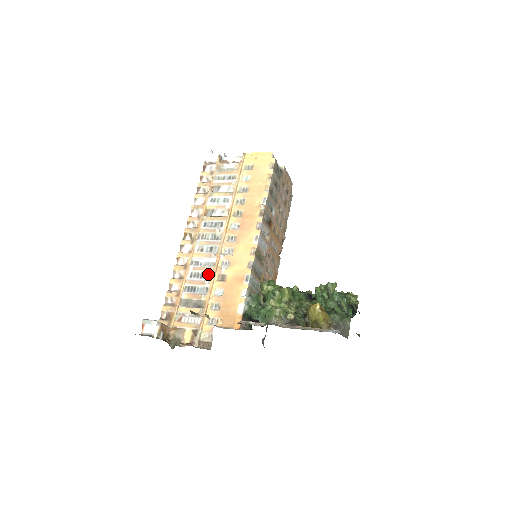
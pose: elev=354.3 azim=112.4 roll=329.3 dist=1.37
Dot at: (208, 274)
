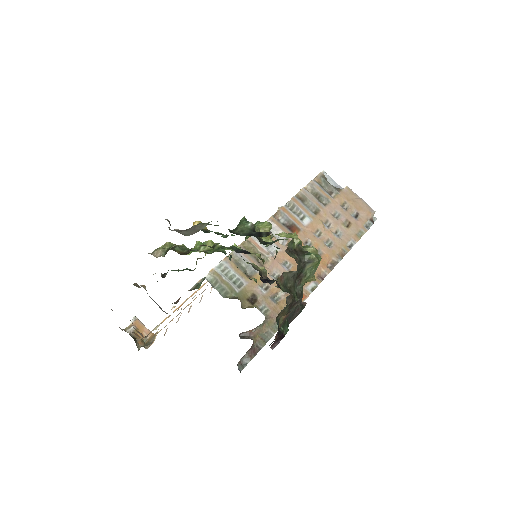
Dot at: occluded
